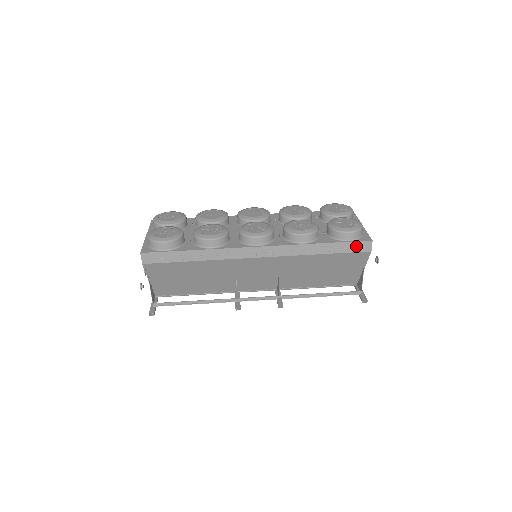
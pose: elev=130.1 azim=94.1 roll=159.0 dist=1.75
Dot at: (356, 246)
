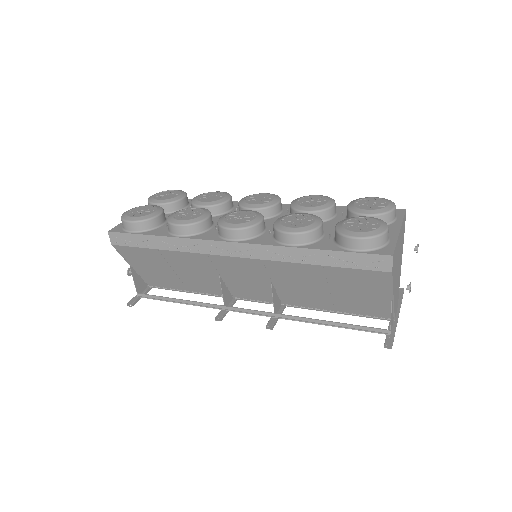
Dot at: (367, 261)
